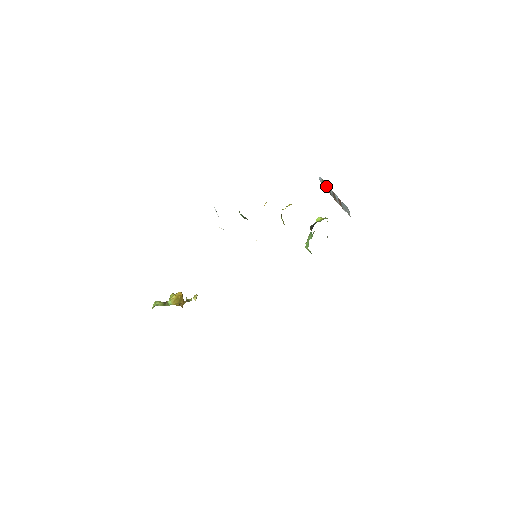
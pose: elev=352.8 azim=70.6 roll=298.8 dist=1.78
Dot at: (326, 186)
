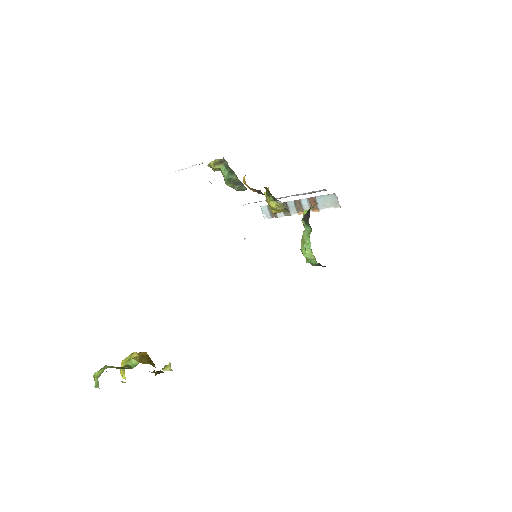
Dot at: occluded
